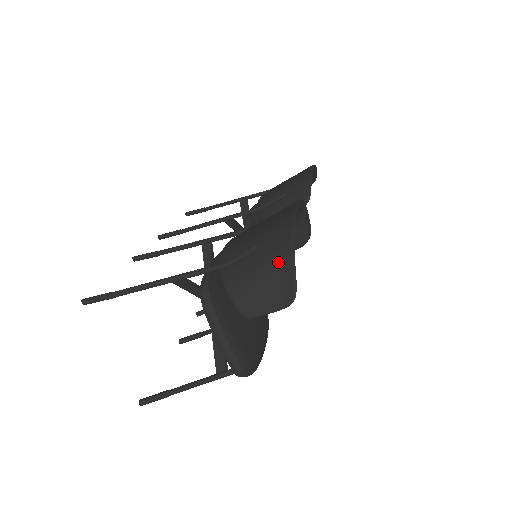
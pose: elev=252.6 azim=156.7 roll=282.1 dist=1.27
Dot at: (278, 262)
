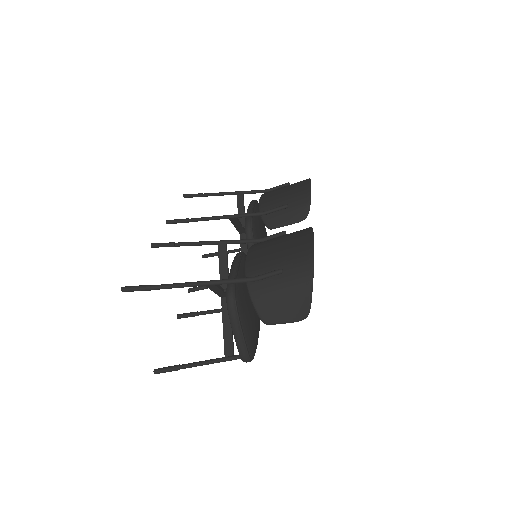
Dot at: (299, 287)
